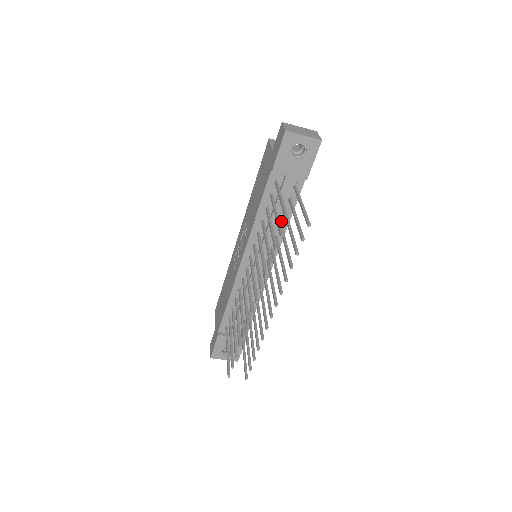
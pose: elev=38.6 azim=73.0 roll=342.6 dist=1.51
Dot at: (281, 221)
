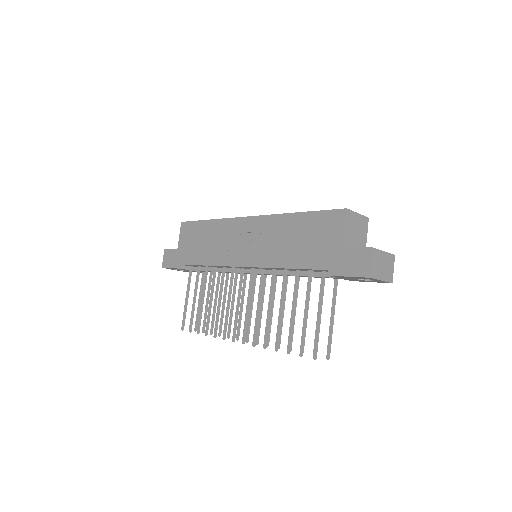
Dot at: occluded
